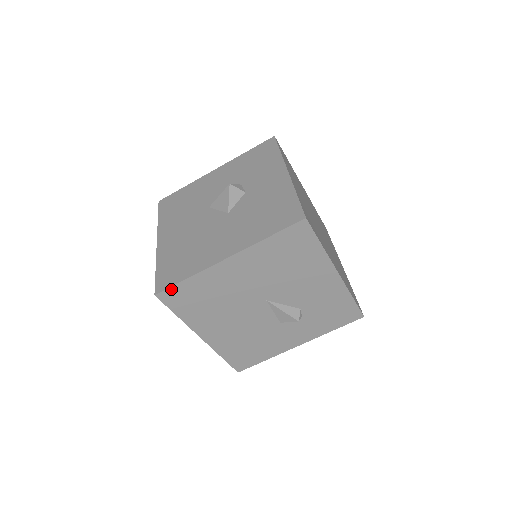
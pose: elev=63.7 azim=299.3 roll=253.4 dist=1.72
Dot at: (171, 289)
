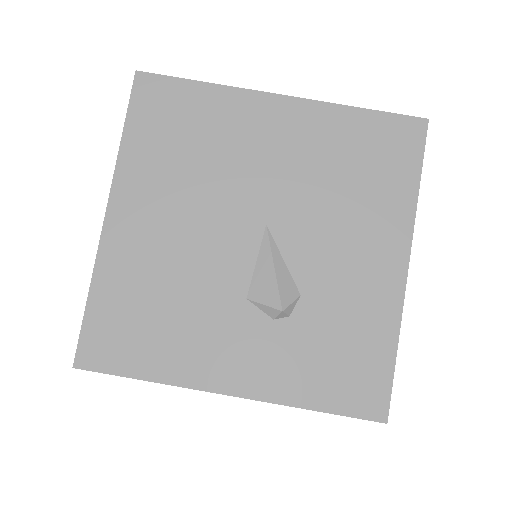
Dot at: (166, 80)
